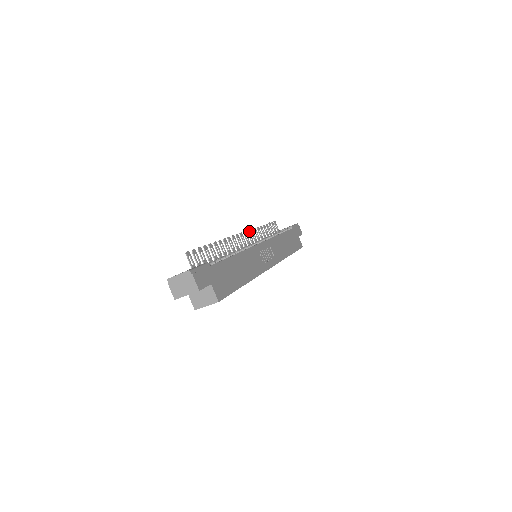
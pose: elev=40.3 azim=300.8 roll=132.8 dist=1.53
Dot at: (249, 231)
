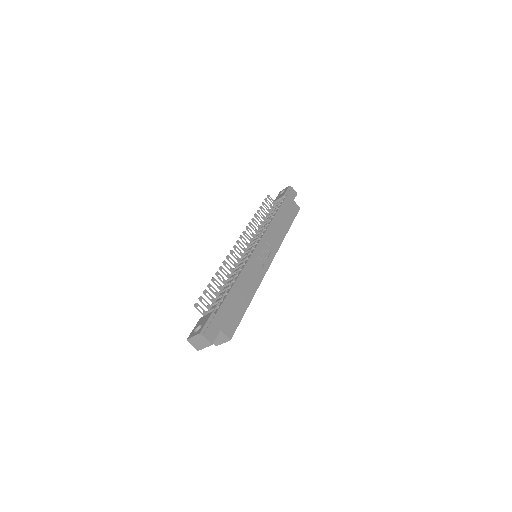
Dot at: (245, 231)
